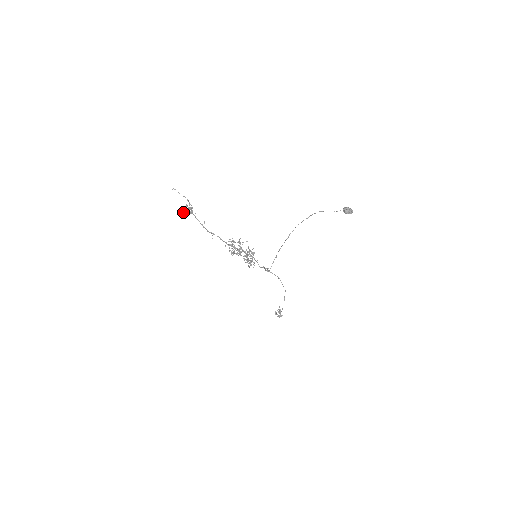
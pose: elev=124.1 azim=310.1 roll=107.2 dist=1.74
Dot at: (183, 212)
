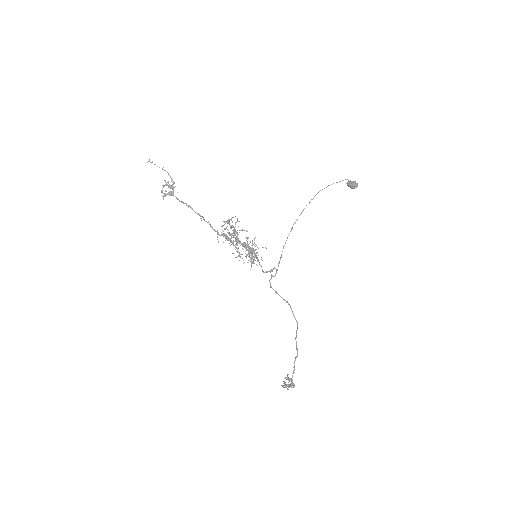
Dot at: (161, 190)
